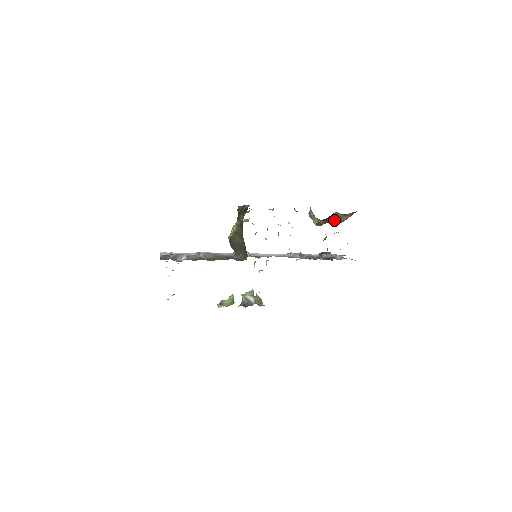
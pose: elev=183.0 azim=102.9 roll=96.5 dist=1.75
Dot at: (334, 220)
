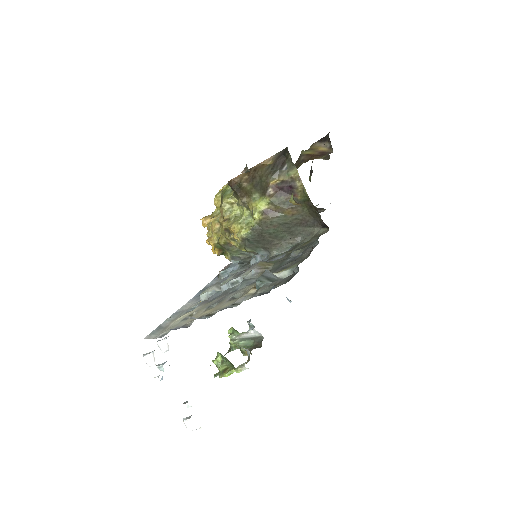
Dot at: (318, 154)
